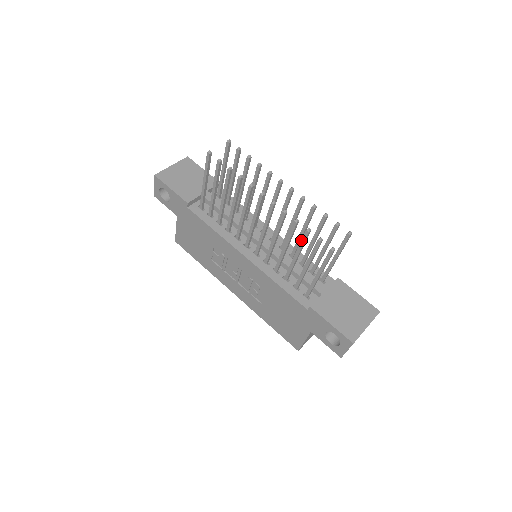
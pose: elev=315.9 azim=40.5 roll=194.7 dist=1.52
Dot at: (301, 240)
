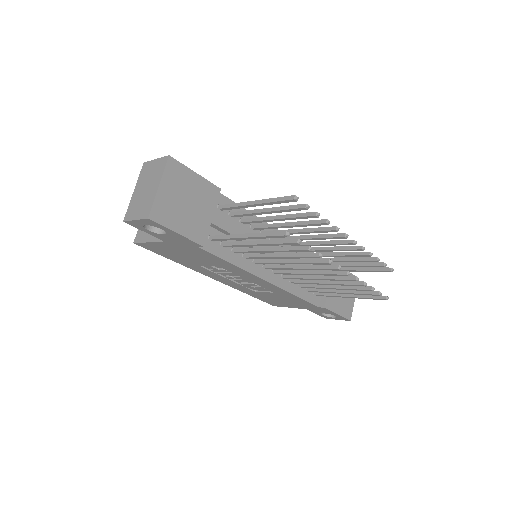
Dot at: (356, 289)
